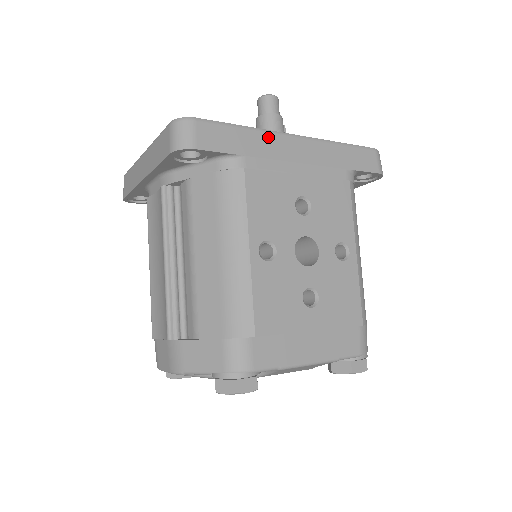
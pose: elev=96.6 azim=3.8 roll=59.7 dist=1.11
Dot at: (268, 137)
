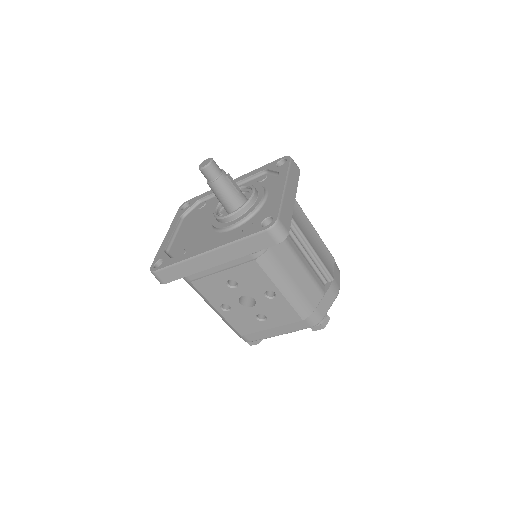
Dot at: (192, 262)
